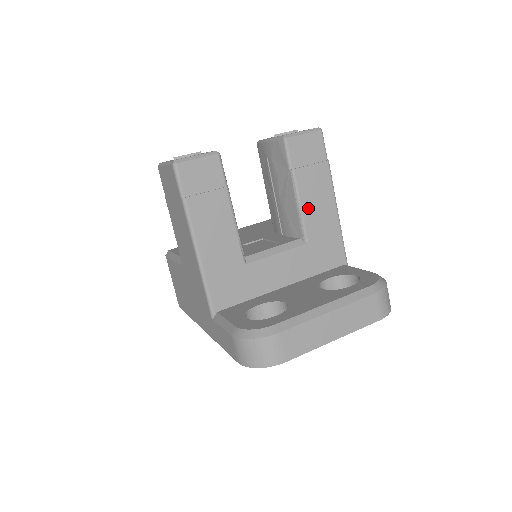
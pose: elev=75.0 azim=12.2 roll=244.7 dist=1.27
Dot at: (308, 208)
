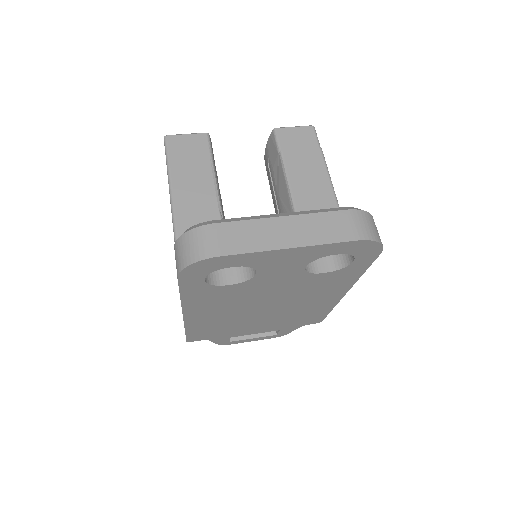
Dot at: (298, 184)
